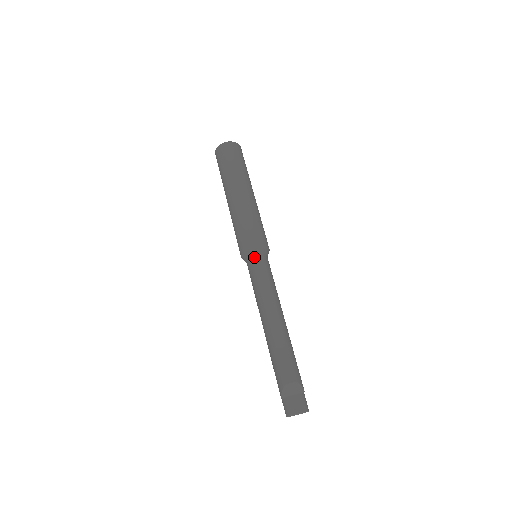
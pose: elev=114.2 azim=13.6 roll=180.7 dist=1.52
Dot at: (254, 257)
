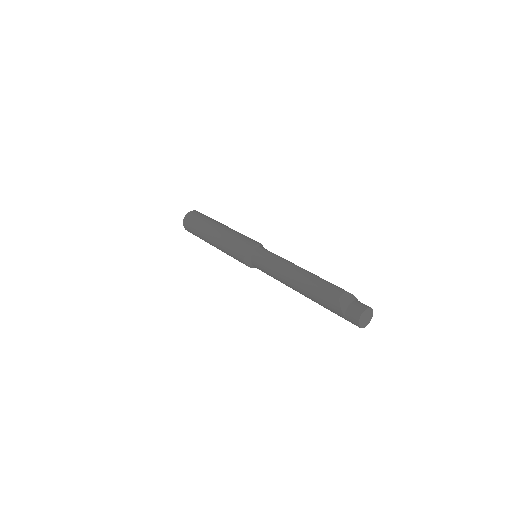
Dot at: (255, 250)
